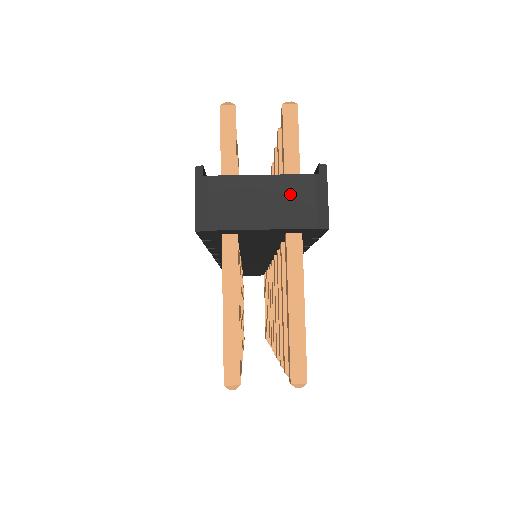
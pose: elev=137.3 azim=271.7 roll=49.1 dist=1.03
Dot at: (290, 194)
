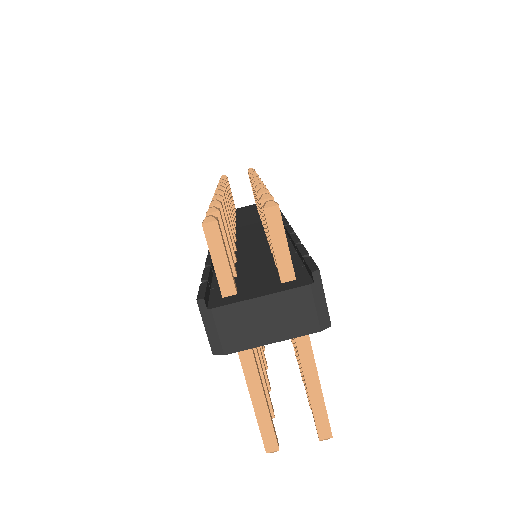
Dot at: (290, 308)
